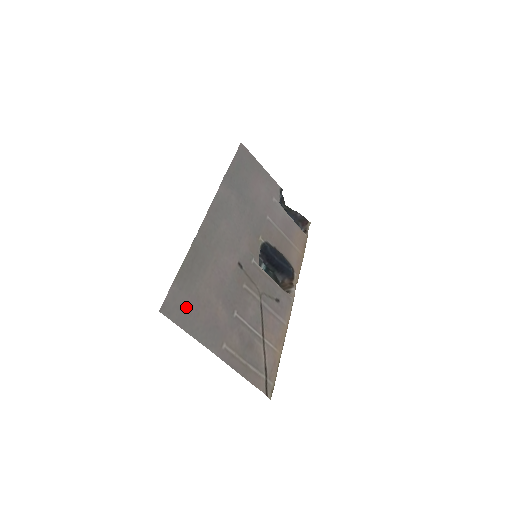
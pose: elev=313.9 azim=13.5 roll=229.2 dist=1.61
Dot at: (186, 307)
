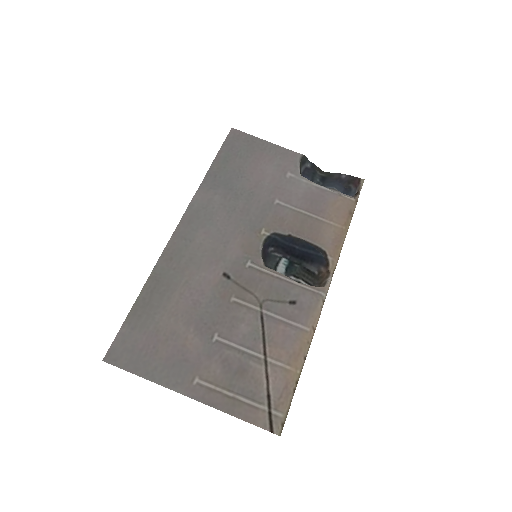
Dot at: (140, 347)
